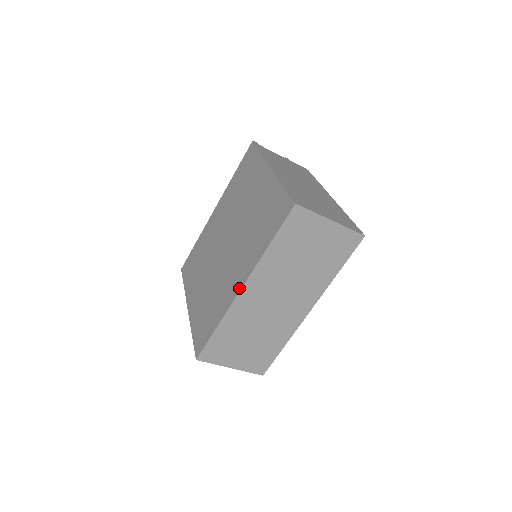
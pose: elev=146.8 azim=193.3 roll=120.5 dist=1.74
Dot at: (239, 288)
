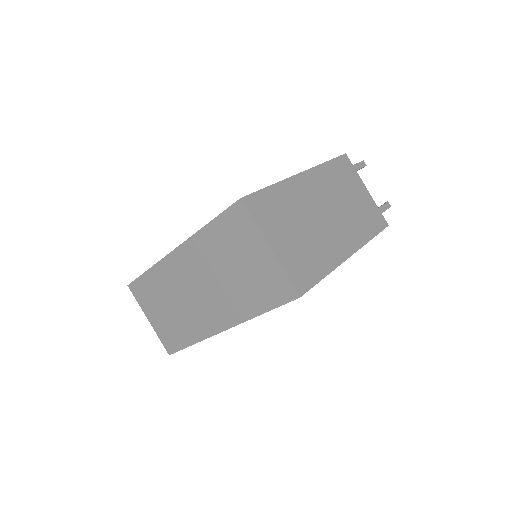
Dot at: (175, 248)
